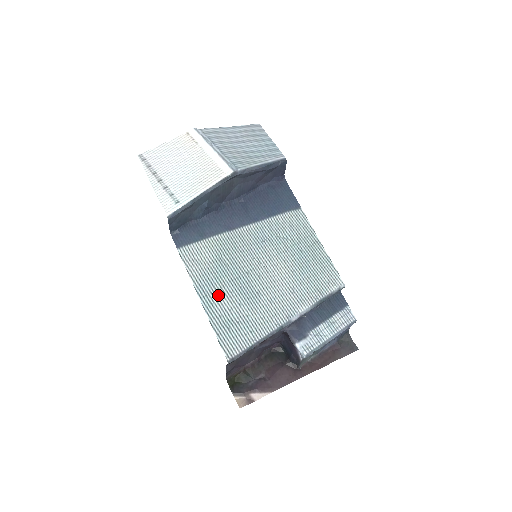
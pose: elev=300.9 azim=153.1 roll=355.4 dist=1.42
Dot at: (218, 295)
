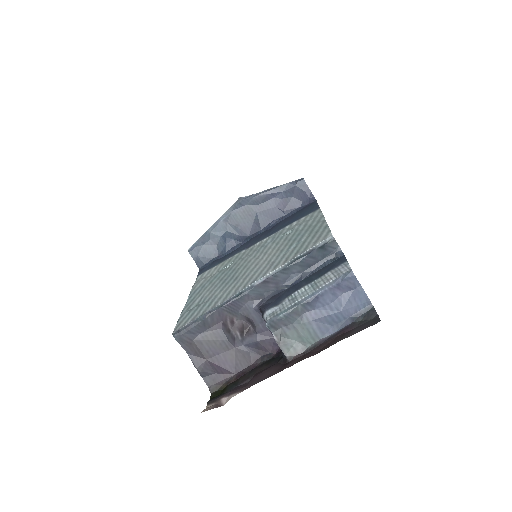
Dot at: (203, 291)
